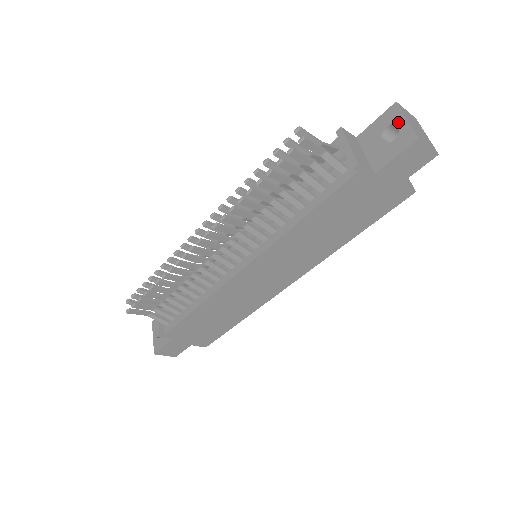
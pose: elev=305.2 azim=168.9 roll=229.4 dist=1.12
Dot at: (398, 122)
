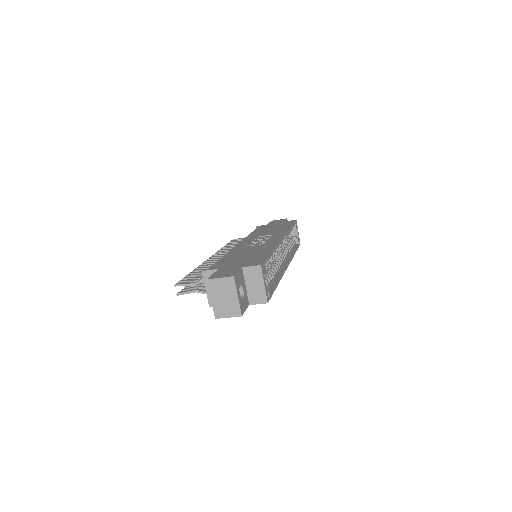
Dot at: (212, 294)
